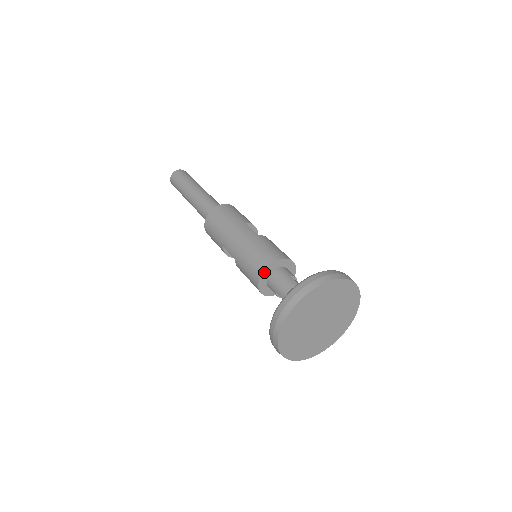
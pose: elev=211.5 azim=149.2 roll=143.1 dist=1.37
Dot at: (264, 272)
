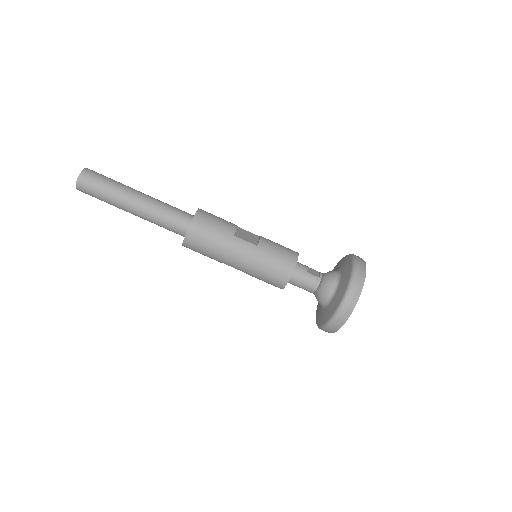
Dot at: (287, 282)
